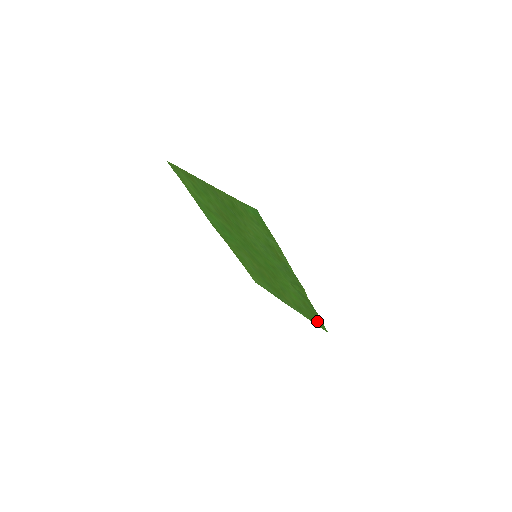
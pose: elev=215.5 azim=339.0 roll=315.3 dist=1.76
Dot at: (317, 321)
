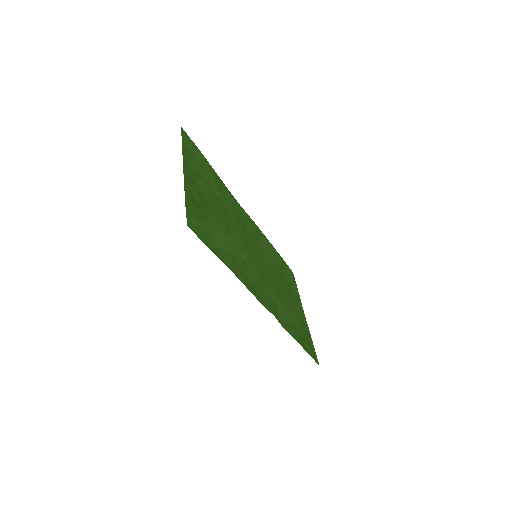
Dot at: (310, 348)
